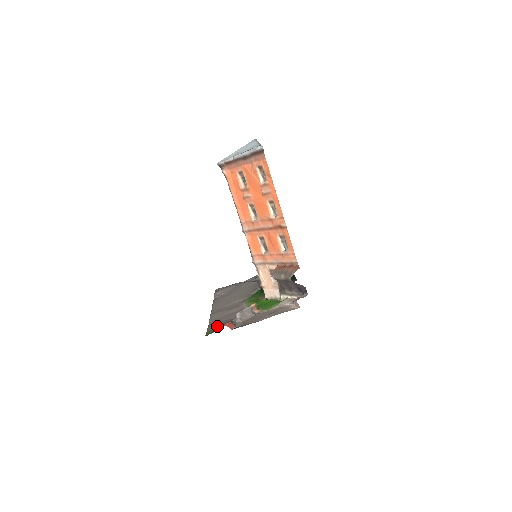
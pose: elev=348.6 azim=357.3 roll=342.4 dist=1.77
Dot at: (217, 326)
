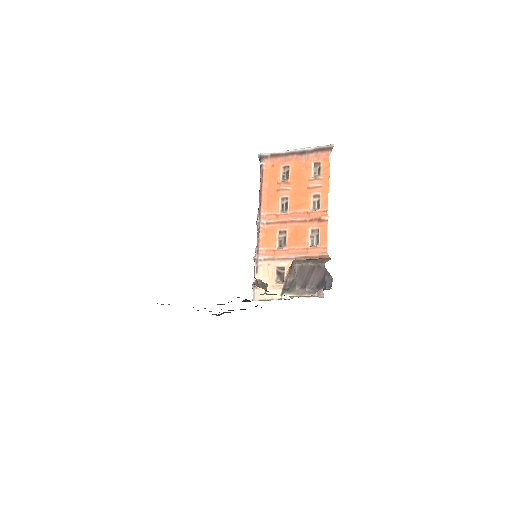
Dot at: occluded
